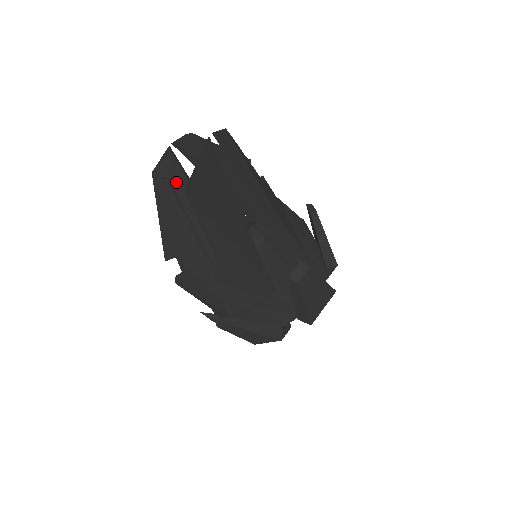
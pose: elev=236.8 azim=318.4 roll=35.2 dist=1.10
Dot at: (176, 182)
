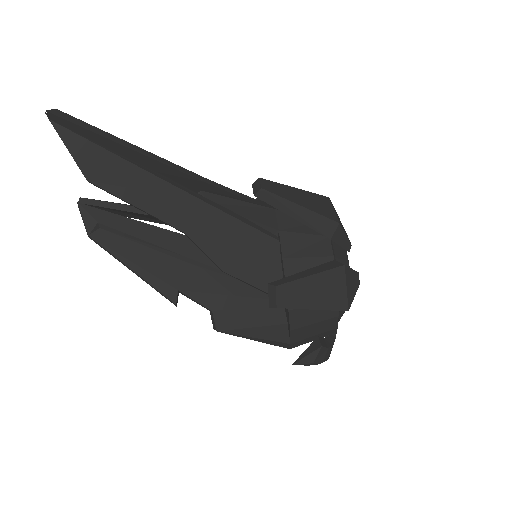
Dot at: (105, 221)
